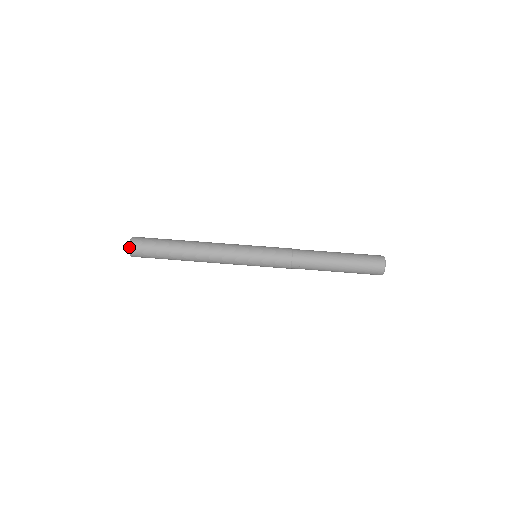
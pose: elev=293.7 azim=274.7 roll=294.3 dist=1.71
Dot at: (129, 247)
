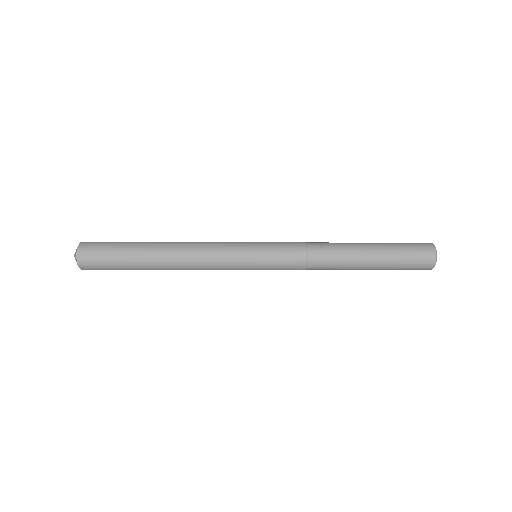
Dot at: (80, 242)
